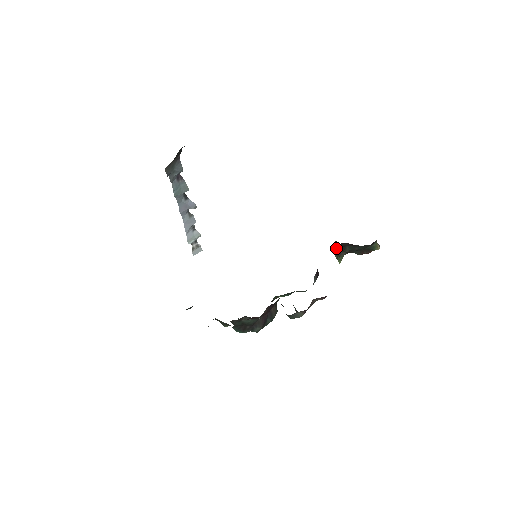
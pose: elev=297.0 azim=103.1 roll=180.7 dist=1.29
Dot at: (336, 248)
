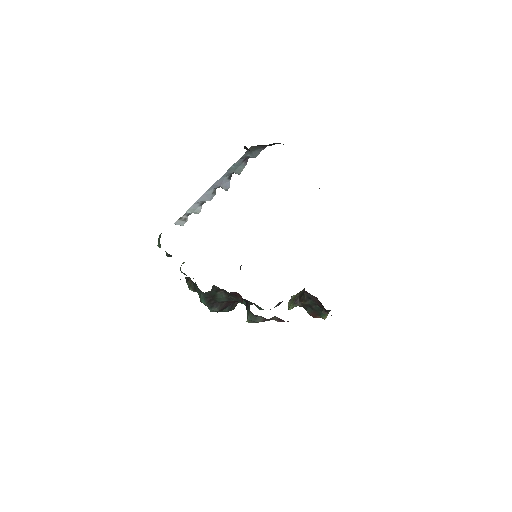
Dot at: (297, 297)
